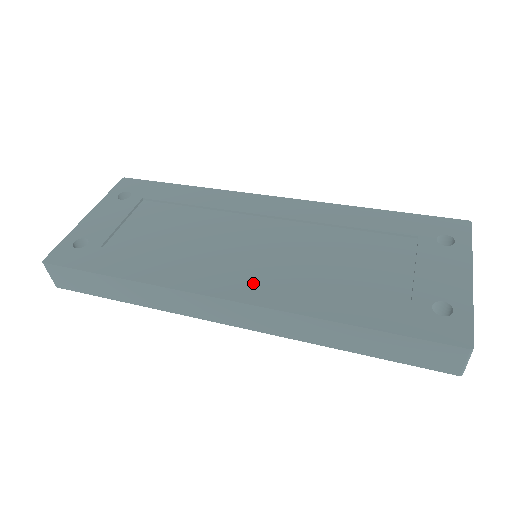
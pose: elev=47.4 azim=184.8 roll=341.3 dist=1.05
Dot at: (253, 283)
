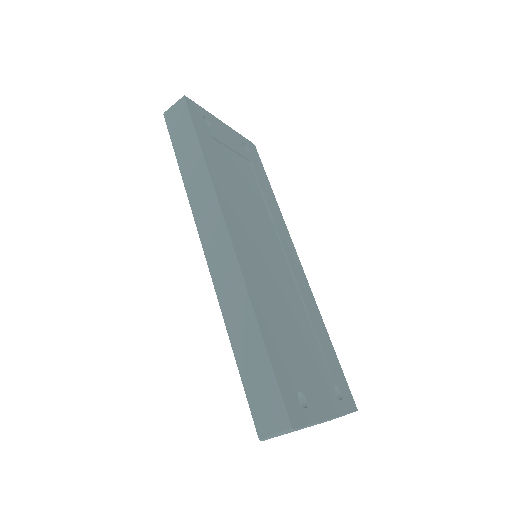
Dot at: (247, 253)
